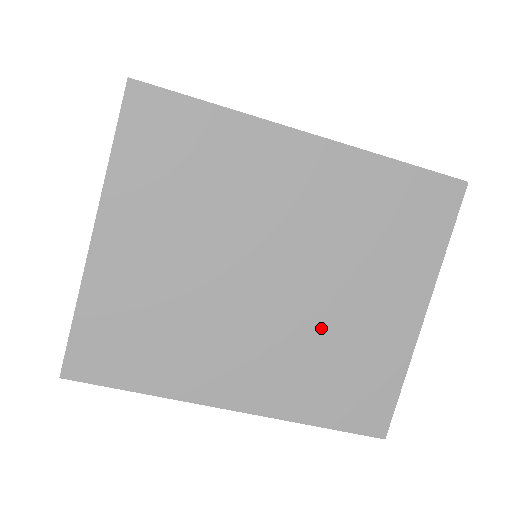
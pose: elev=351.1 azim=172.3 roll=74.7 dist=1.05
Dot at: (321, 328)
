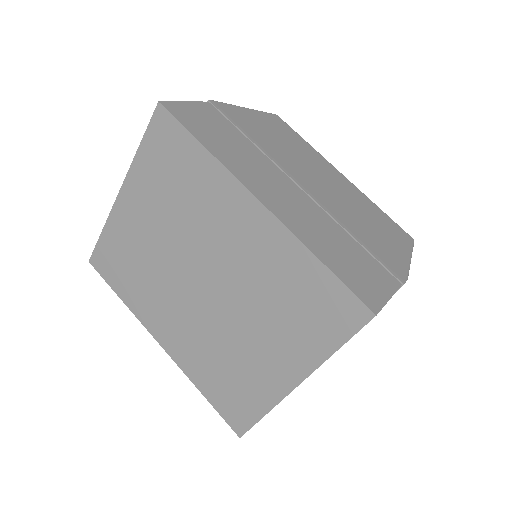
Dot at: (223, 338)
